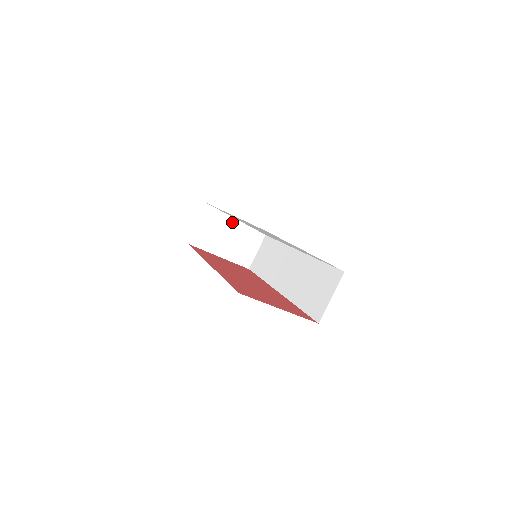
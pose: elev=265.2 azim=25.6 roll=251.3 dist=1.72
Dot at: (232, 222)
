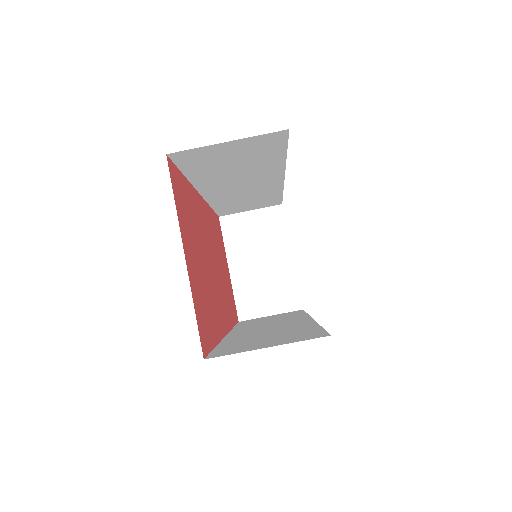
Dot at: (282, 252)
